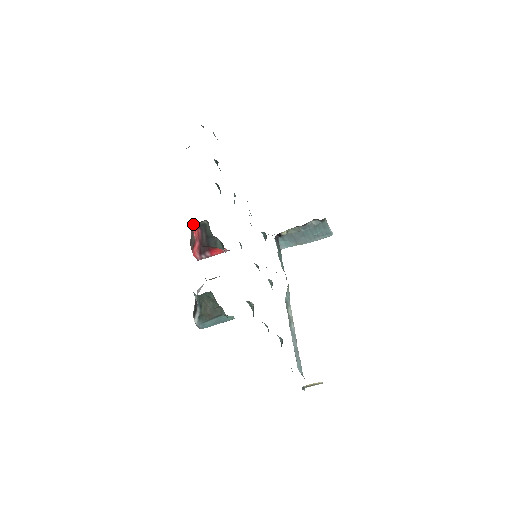
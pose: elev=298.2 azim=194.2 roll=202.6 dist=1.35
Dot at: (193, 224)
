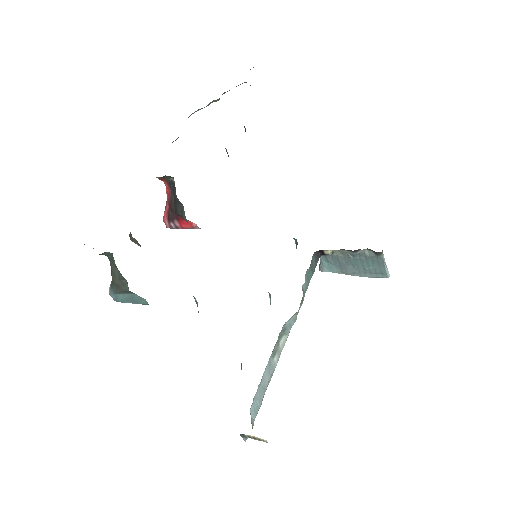
Dot at: (162, 178)
